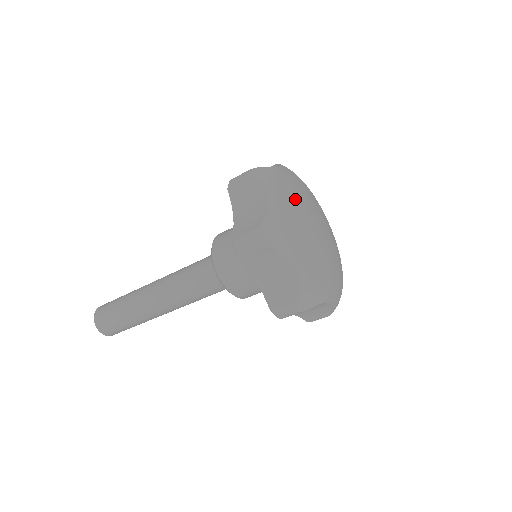
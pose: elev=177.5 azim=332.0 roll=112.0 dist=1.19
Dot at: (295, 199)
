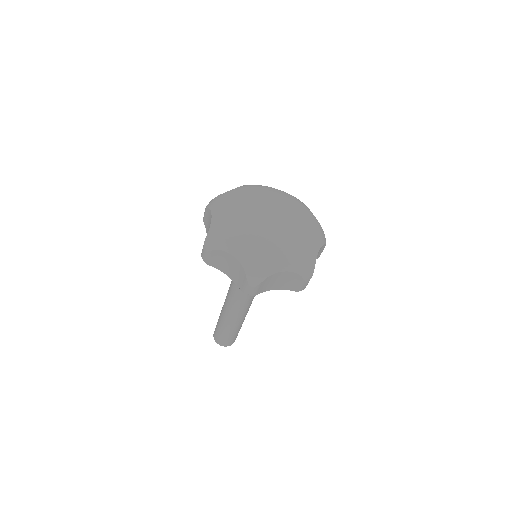
Dot at: (240, 208)
